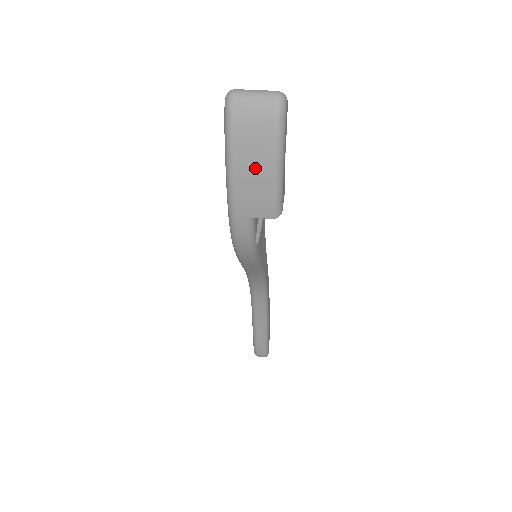
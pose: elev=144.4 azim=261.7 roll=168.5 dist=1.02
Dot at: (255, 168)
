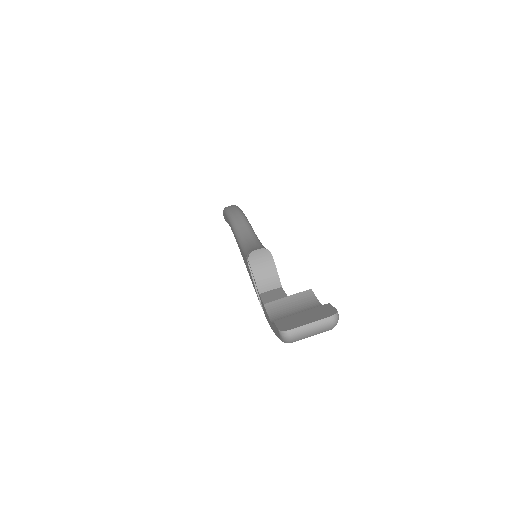
Dot at: occluded
